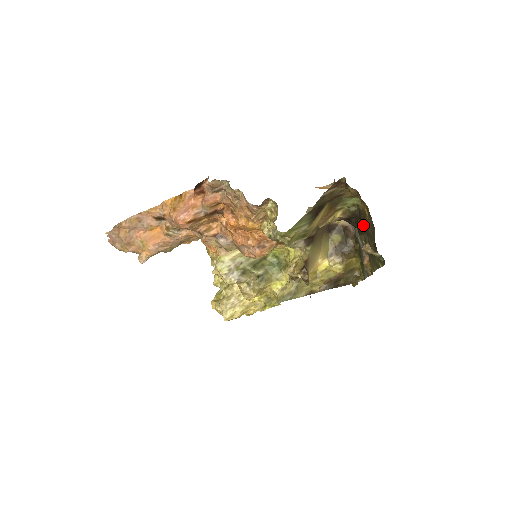
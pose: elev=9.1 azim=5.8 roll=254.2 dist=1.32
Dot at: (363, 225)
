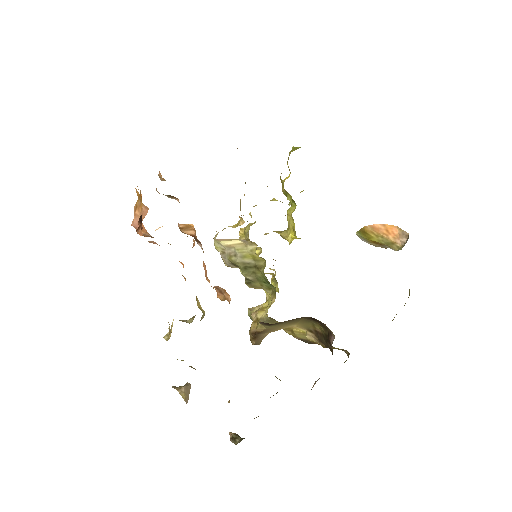
Dot at: occluded
